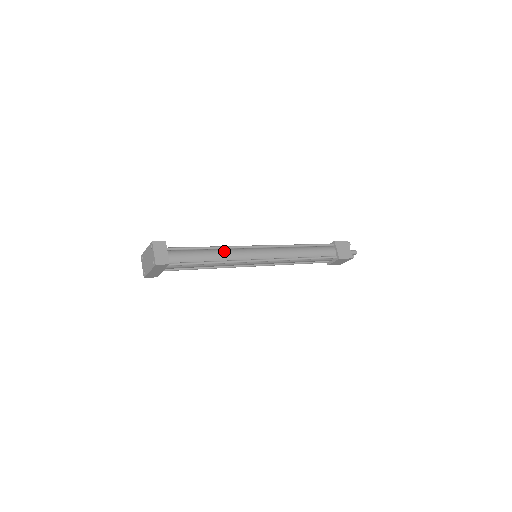
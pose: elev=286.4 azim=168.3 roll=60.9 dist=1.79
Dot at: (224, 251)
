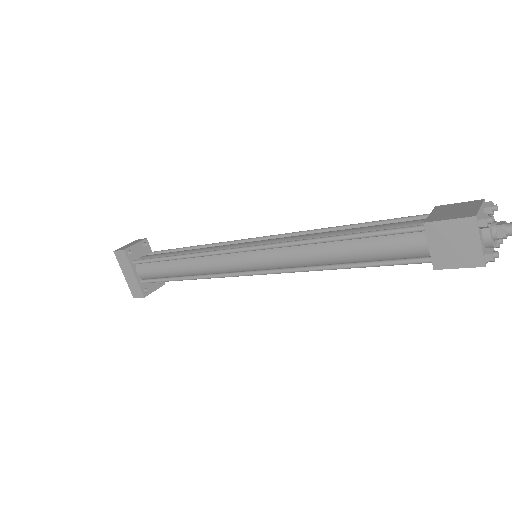
Dot at: occluded
